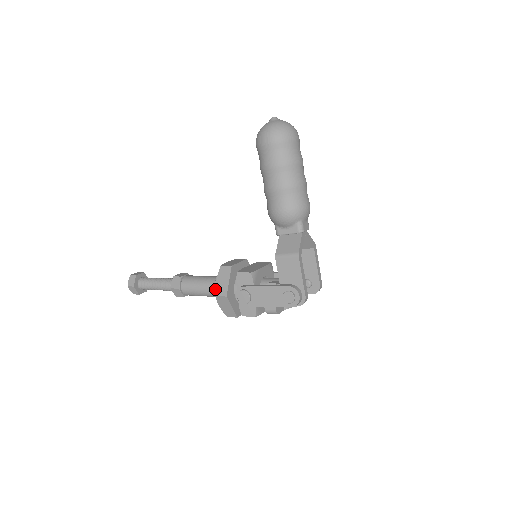
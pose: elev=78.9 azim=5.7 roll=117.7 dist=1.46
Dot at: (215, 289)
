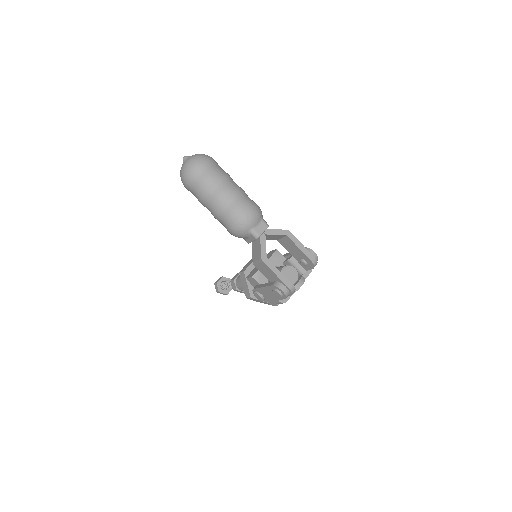
Dot at: (244, 293)
